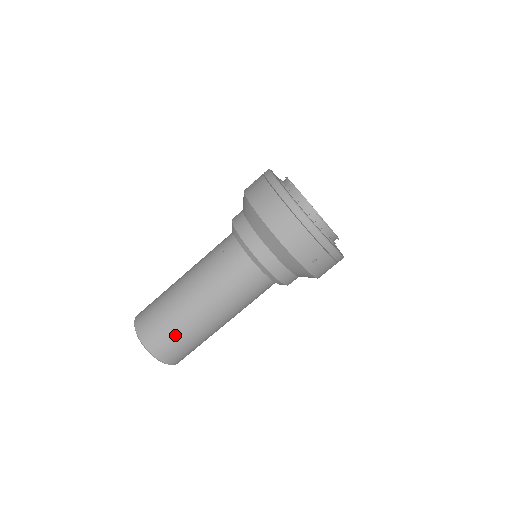
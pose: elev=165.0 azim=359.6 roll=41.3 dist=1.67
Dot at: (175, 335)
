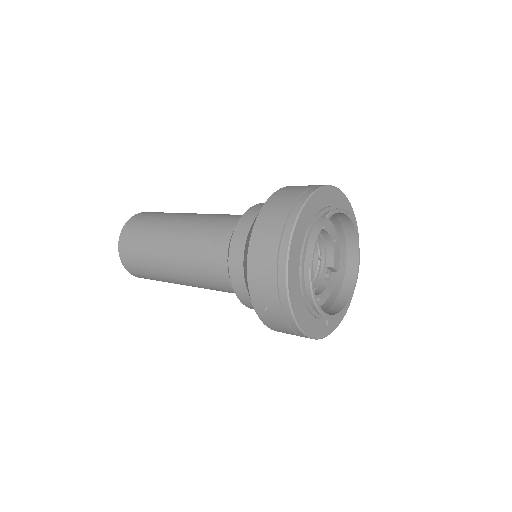
Dot at: (140, 252)
